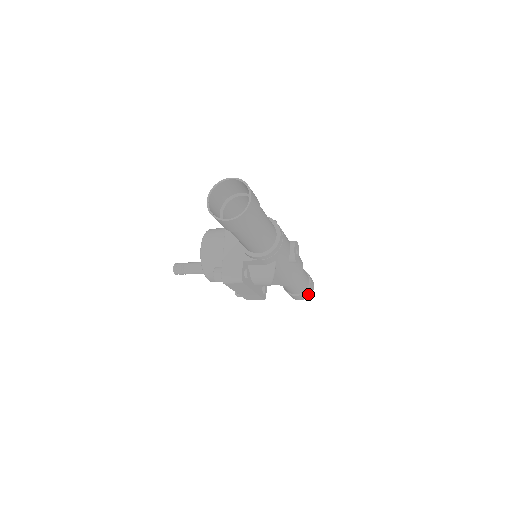
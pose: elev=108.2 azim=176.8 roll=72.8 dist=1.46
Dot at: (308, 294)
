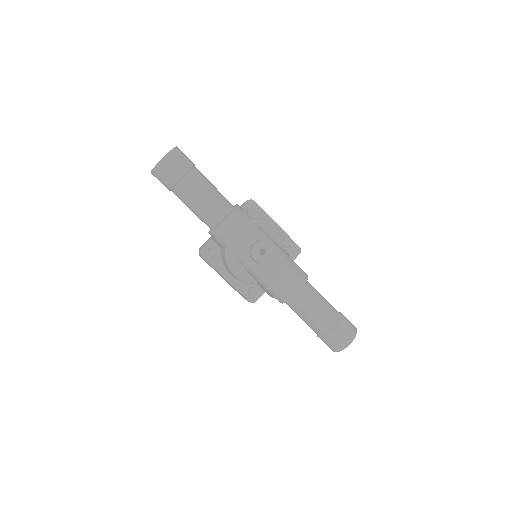
Dot at: (336, 344)
